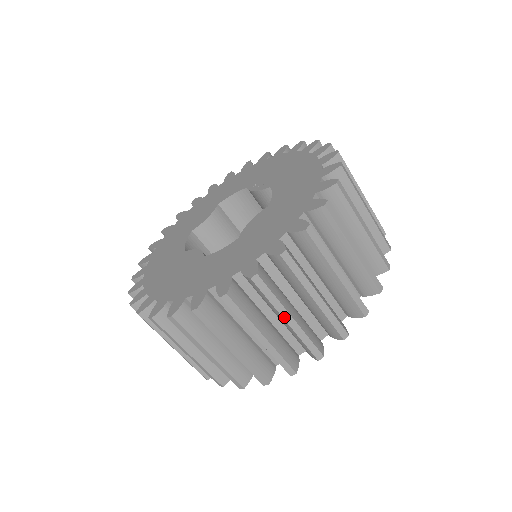
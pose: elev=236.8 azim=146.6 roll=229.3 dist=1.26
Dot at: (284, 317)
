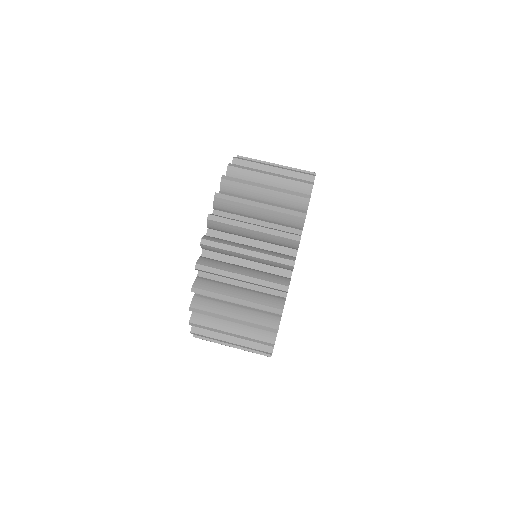
Dot at: (266, 174)
